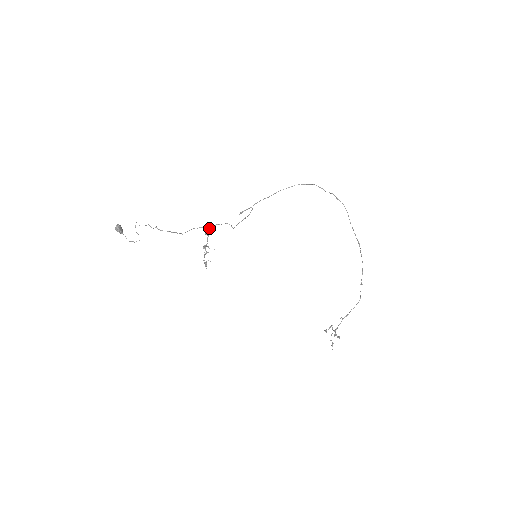
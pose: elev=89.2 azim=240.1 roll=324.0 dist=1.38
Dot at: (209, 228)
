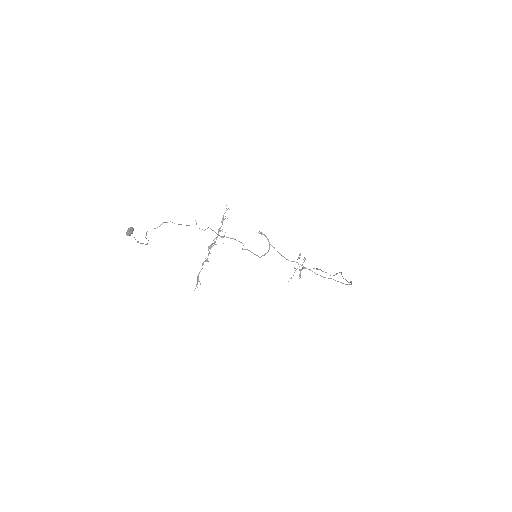
Dot at: (222, 237)
